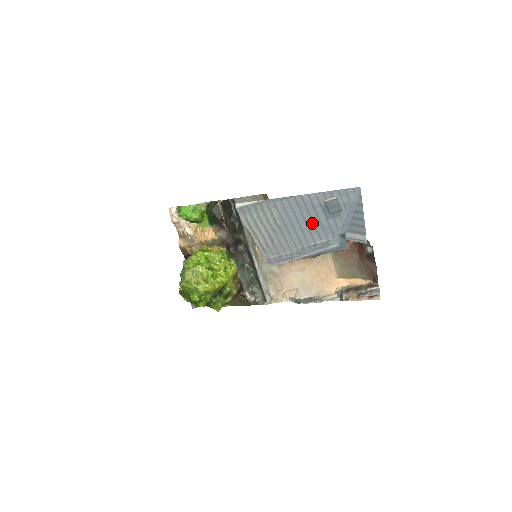
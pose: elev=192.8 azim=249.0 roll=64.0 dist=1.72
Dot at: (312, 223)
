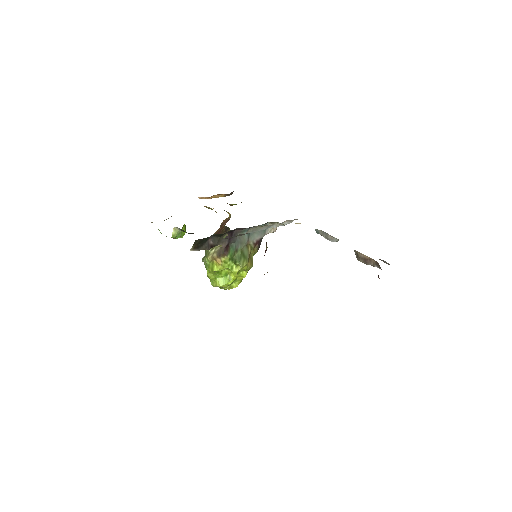
Dot at: occluded
